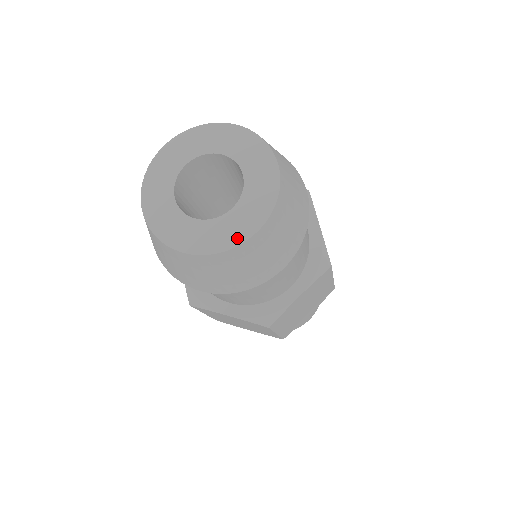
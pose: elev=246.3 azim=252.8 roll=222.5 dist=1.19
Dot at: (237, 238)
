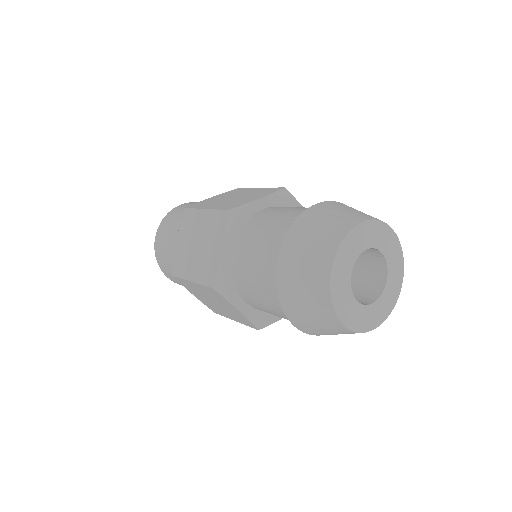
Dot at: (369, 326)
